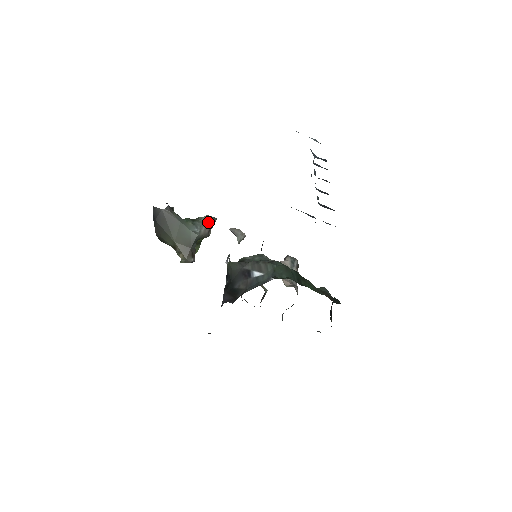
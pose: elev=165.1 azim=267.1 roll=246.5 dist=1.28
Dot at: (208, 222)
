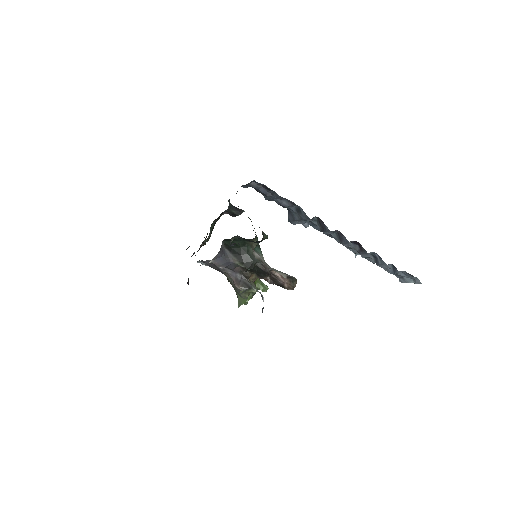
Dot at: occluded
